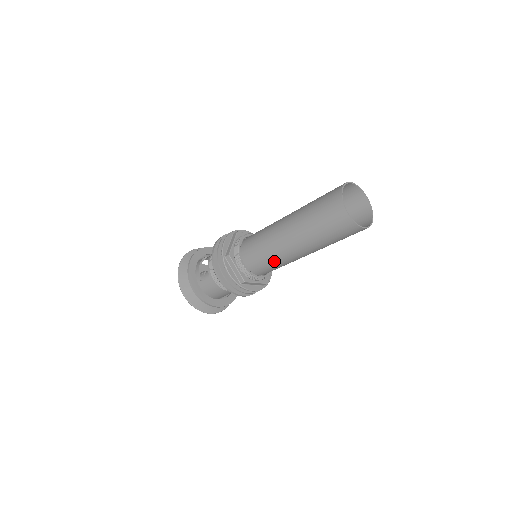
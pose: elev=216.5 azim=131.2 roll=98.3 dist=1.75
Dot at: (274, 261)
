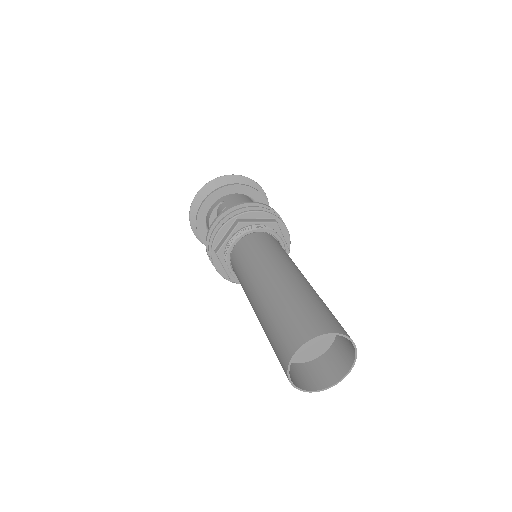
Dot at: occluded
